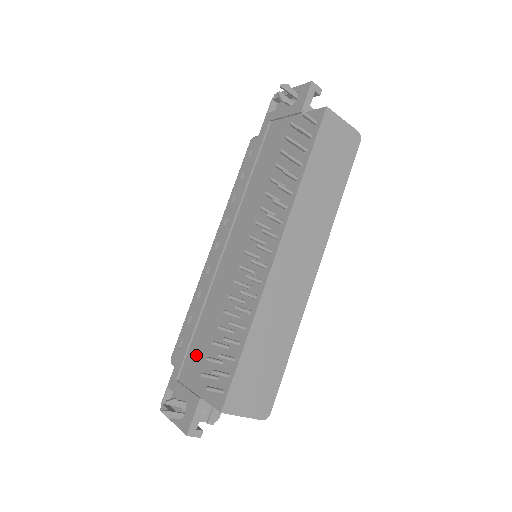
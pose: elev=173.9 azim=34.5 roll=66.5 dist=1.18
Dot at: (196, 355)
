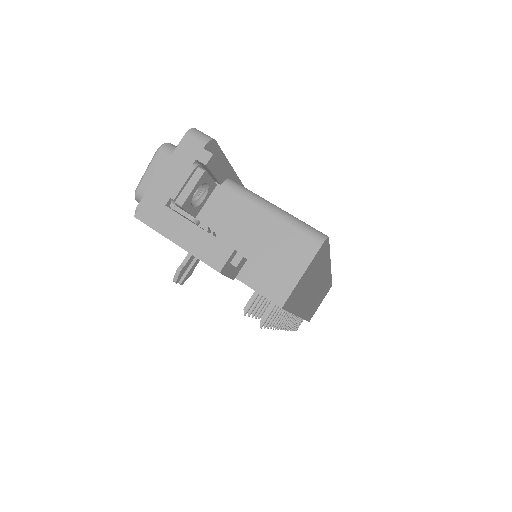
Dot at: occluded
